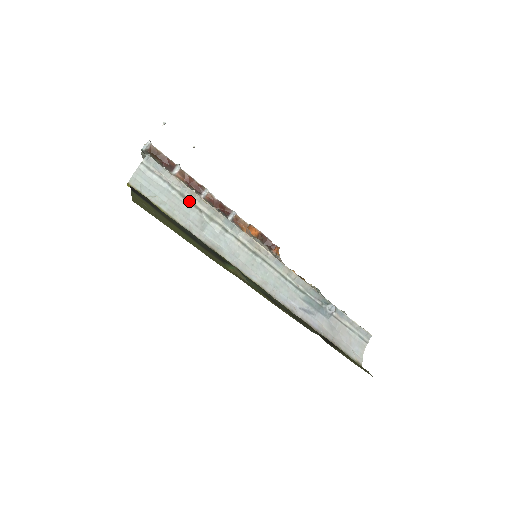
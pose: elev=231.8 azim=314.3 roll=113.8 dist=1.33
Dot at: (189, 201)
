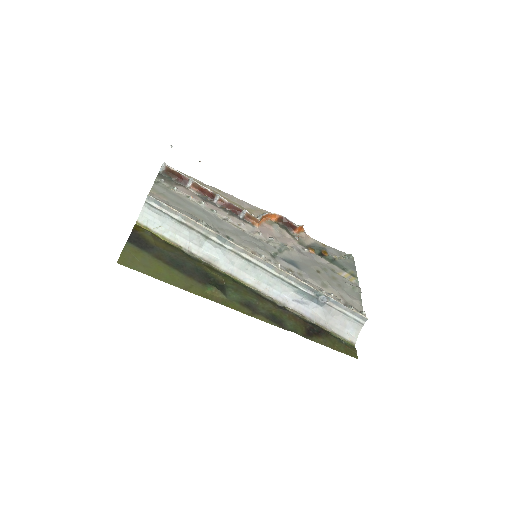
Dot at: (187, 226)
